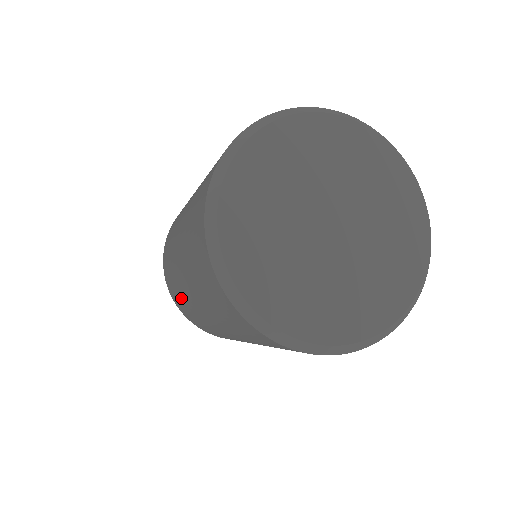
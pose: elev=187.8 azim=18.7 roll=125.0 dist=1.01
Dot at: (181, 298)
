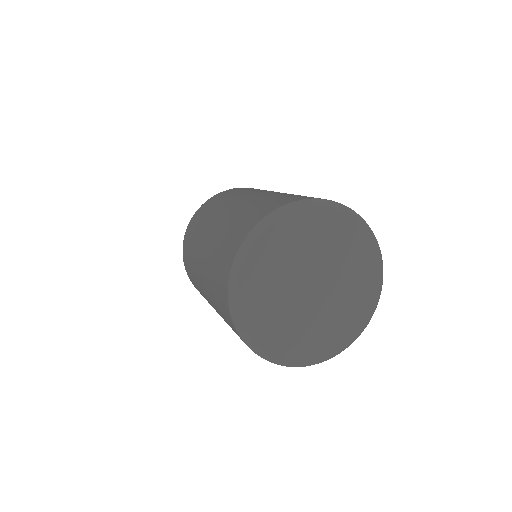
Dot at: occluded
